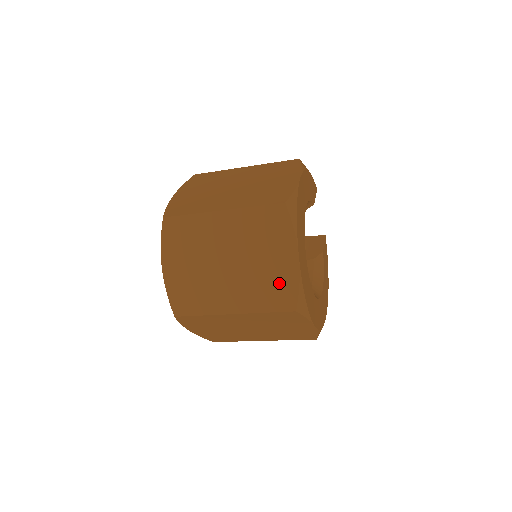
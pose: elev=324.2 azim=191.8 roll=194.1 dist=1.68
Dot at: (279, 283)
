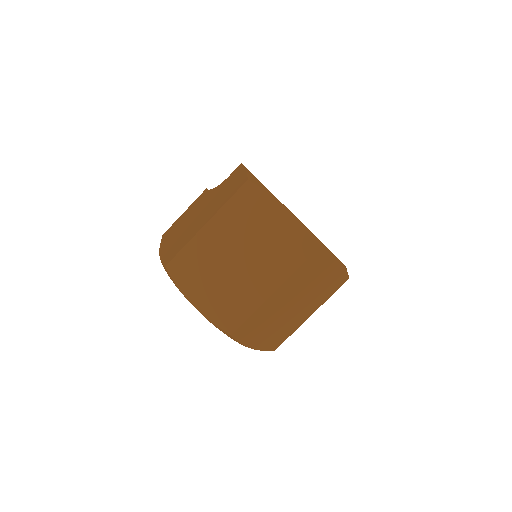
Dot at: (333, 280)
